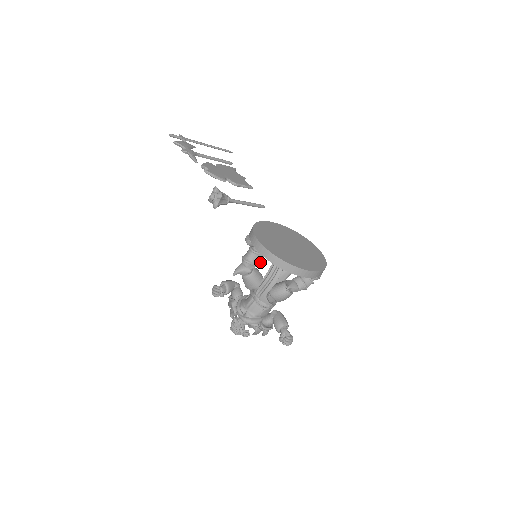
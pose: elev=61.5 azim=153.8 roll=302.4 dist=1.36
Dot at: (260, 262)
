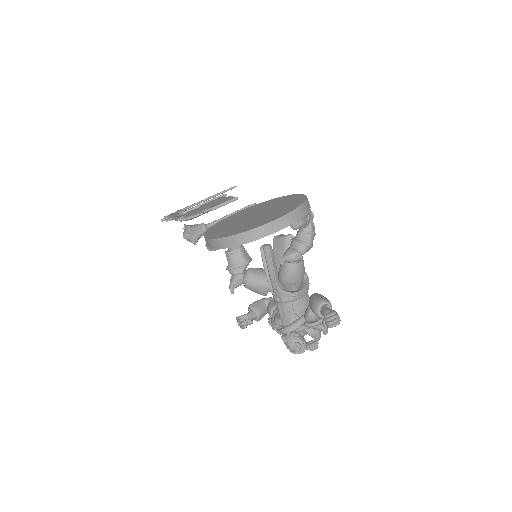
Dot at: (247, 258)
